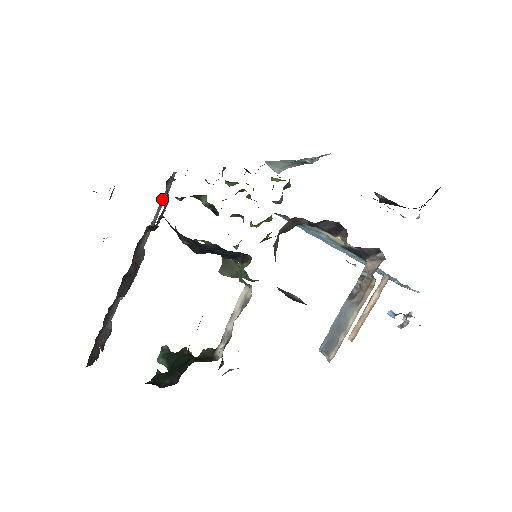
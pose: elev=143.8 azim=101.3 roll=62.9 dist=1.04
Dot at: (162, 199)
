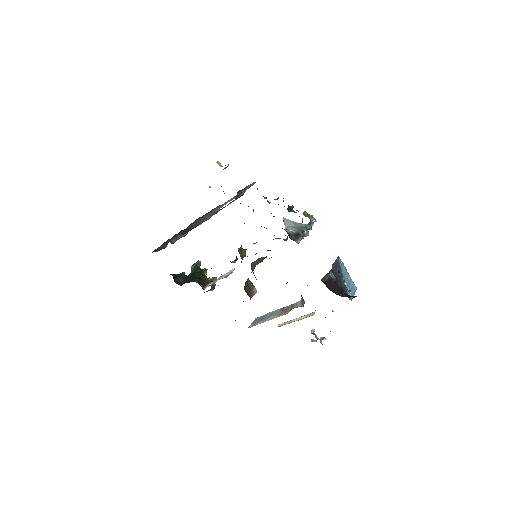
Dot at: occluded
